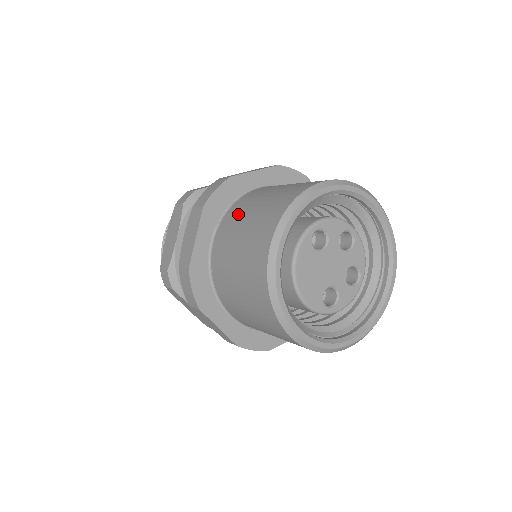
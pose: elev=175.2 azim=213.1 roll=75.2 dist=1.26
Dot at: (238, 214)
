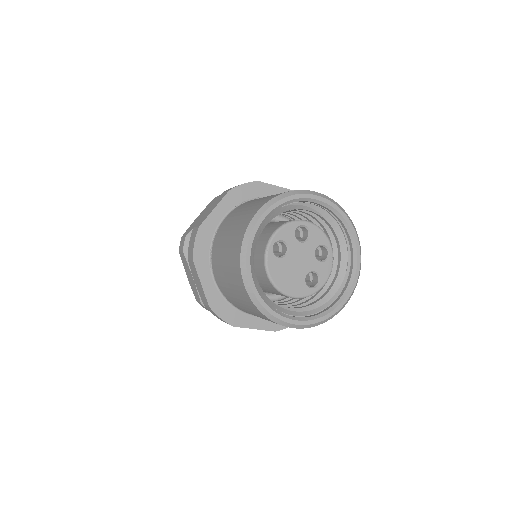
Dot at: (218, 255)
